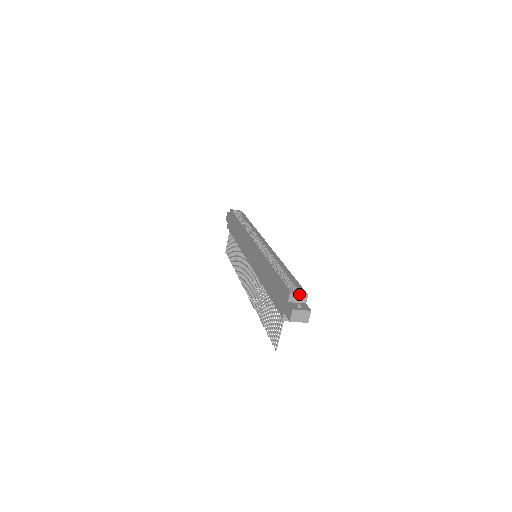
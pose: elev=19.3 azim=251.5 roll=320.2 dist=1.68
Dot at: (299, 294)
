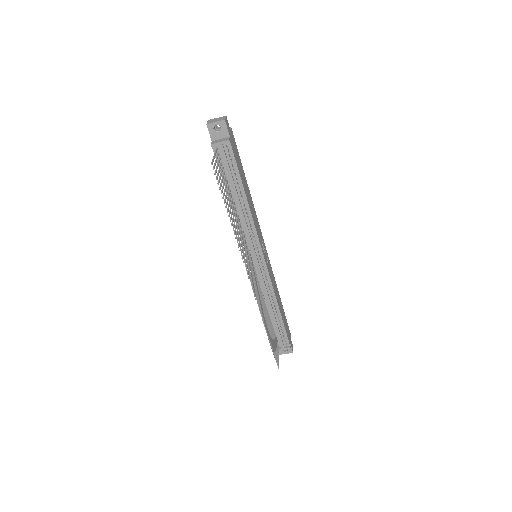
Dot at: occluded
